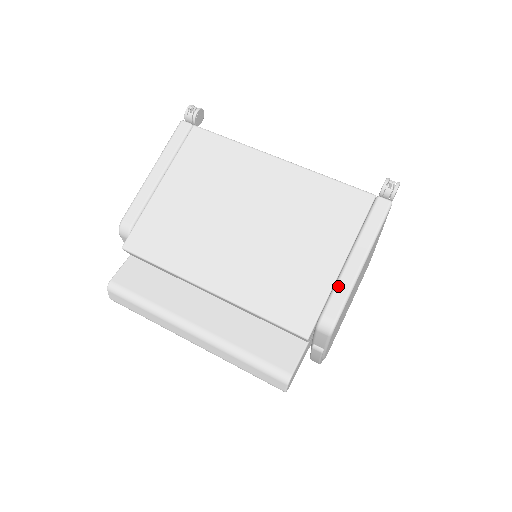
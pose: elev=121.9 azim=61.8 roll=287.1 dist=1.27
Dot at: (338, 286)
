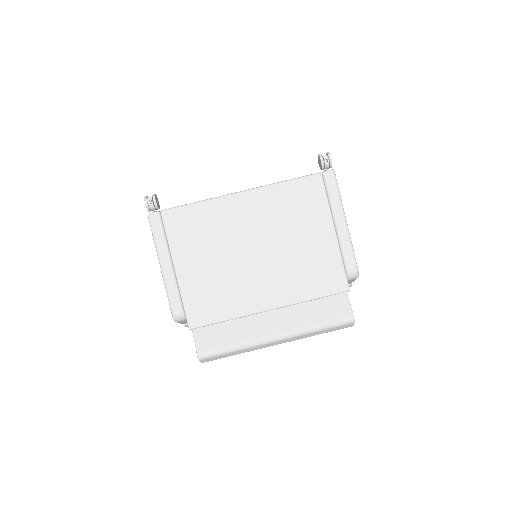
Dot at: (343, 247)
